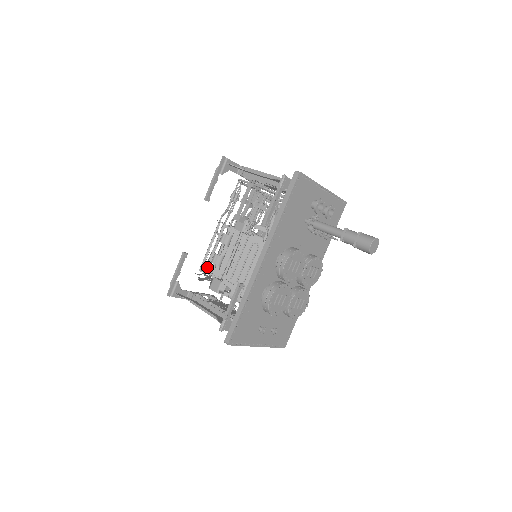
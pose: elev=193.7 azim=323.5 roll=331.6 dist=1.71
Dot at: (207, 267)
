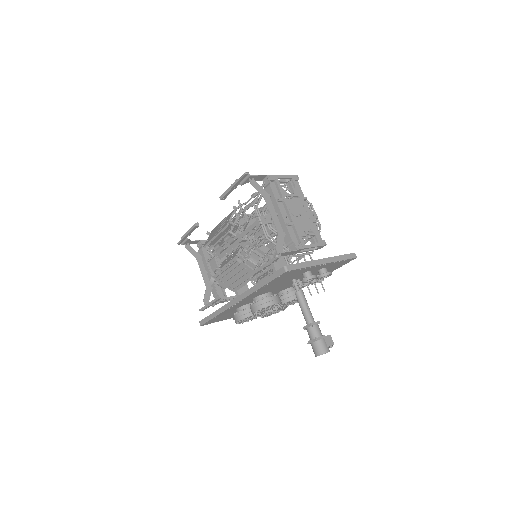
Dot at: (210, 248)
